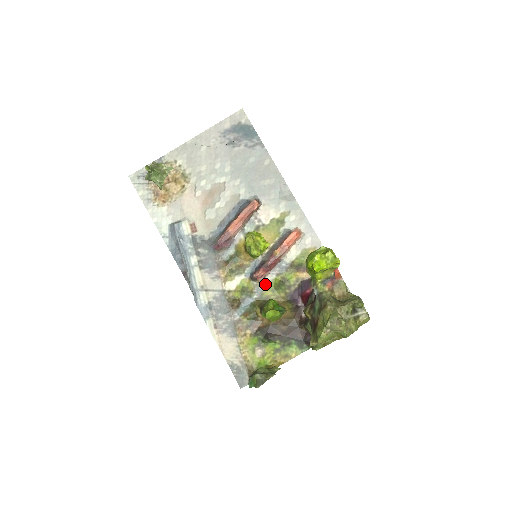
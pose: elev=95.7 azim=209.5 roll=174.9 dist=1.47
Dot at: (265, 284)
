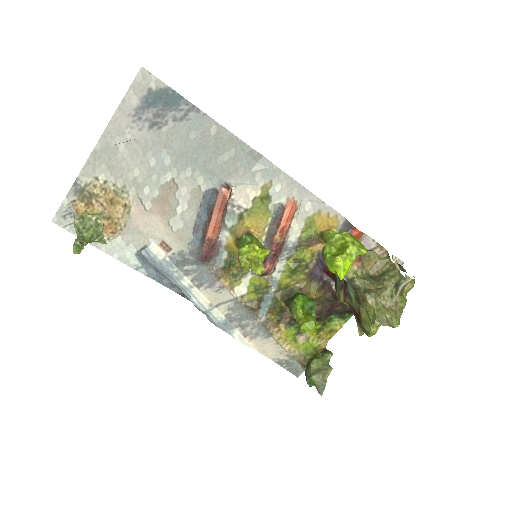
Dot at: (278, 274)
